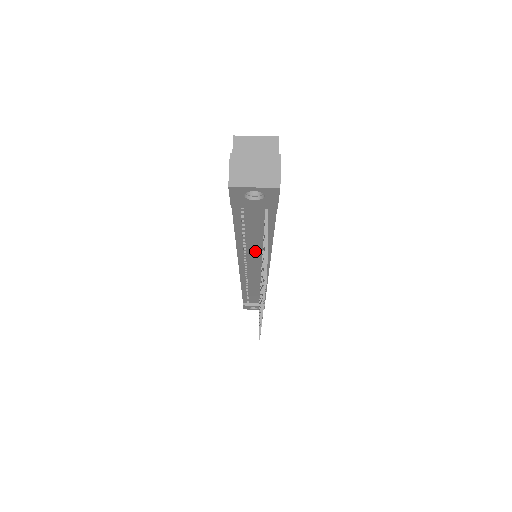
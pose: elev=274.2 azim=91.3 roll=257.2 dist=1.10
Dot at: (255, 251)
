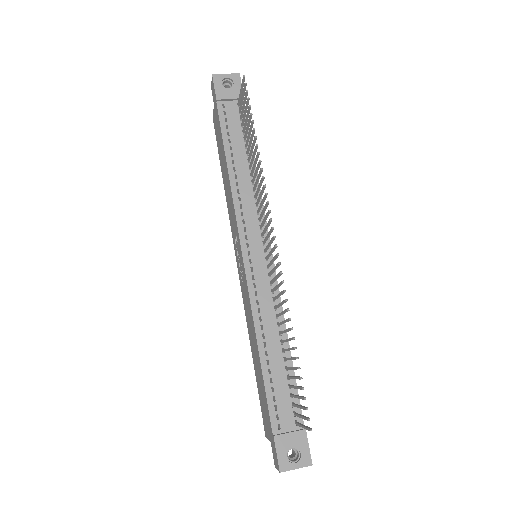
Dot at: (246, 189)
